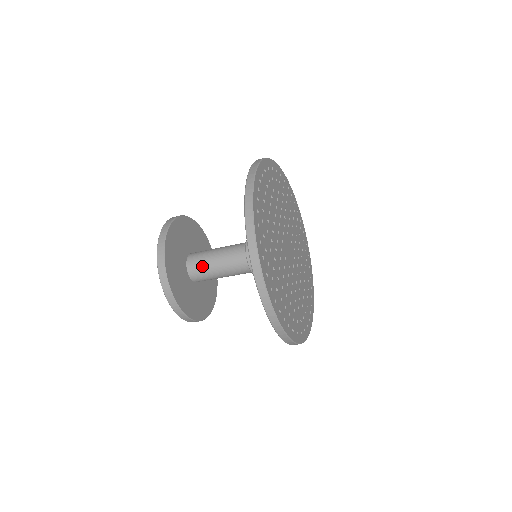
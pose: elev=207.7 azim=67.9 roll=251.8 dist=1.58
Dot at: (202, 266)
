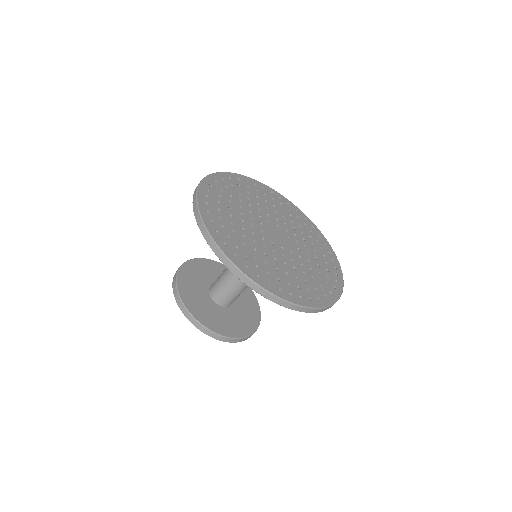
Dot at: (221, 291)
